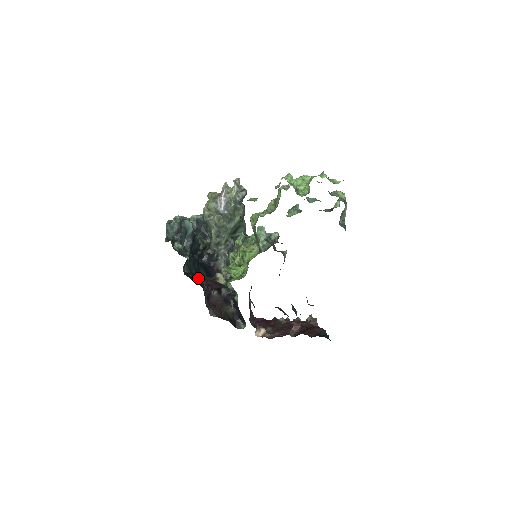
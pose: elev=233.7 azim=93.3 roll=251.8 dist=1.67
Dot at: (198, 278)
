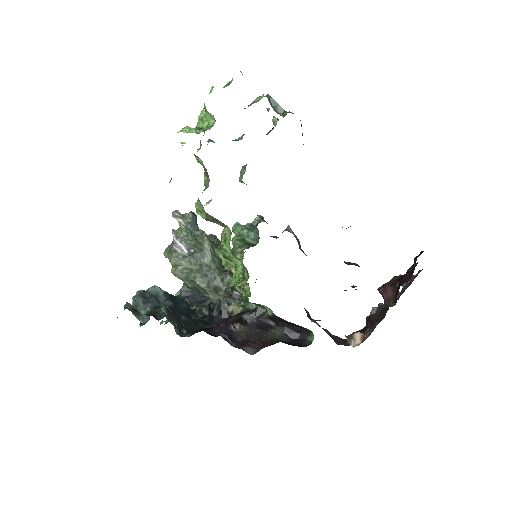
Dot at: occluded
